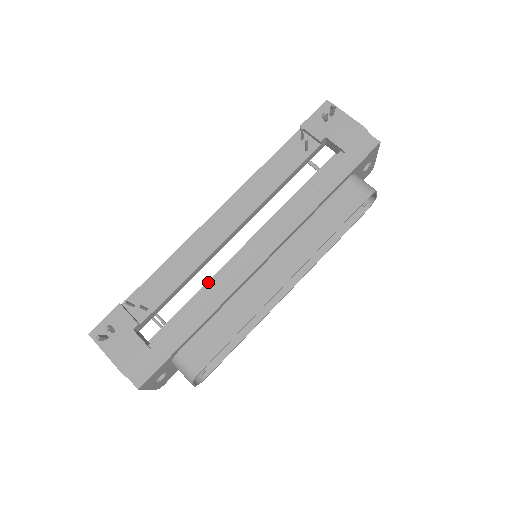
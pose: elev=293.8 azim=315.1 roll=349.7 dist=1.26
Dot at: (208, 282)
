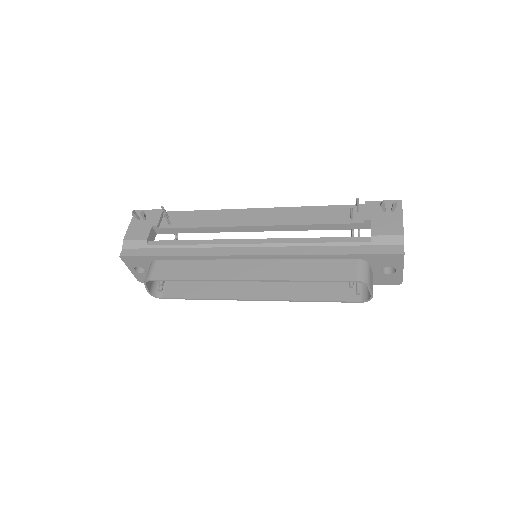
Dot at: occluded
